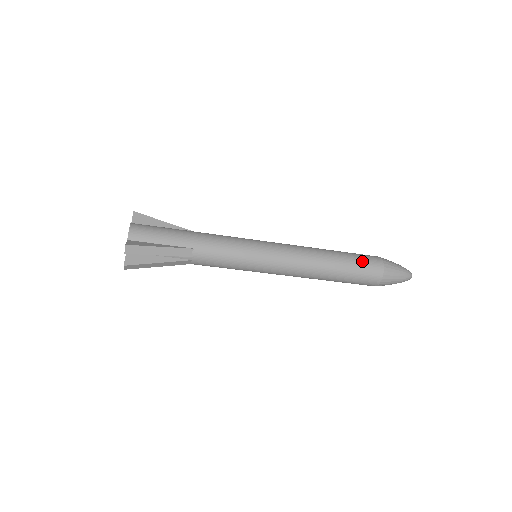
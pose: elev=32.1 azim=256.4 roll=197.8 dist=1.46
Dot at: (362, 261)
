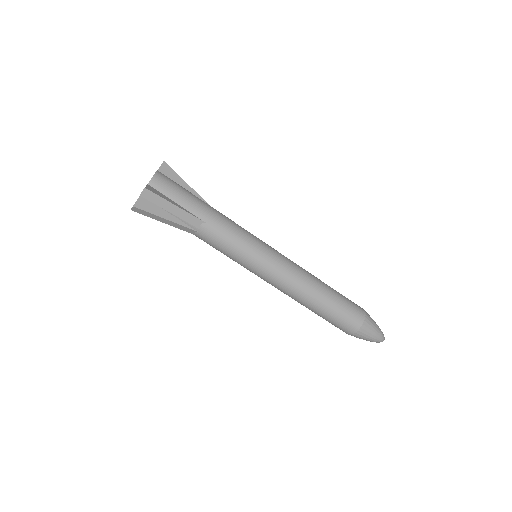
Dot at: (348, 306)
